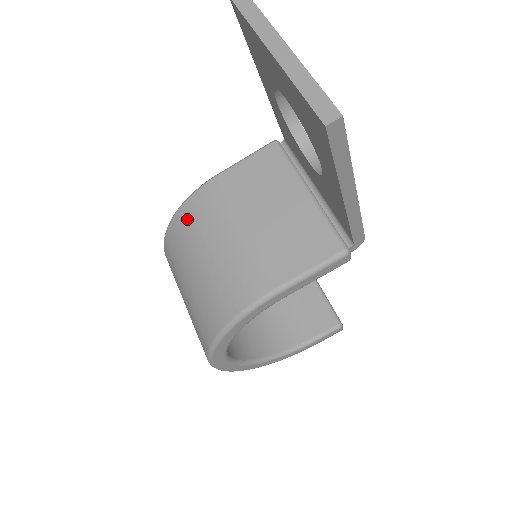
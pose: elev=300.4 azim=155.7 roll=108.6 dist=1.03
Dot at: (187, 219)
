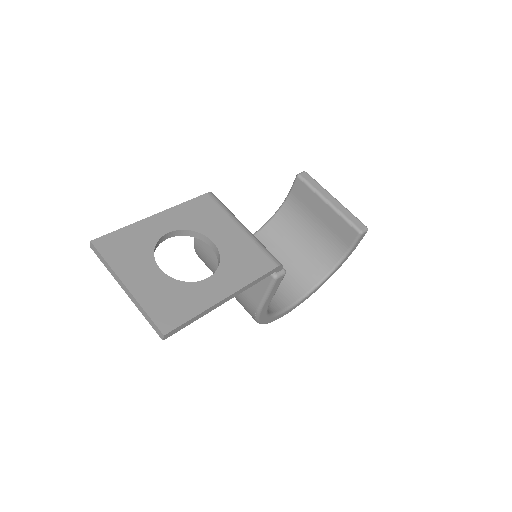
Dot at: (204, 262)
